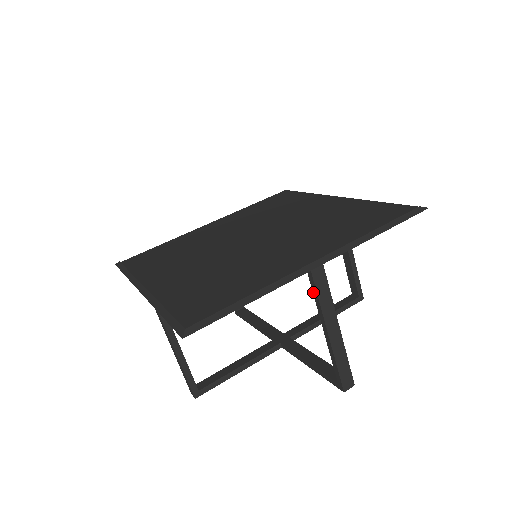
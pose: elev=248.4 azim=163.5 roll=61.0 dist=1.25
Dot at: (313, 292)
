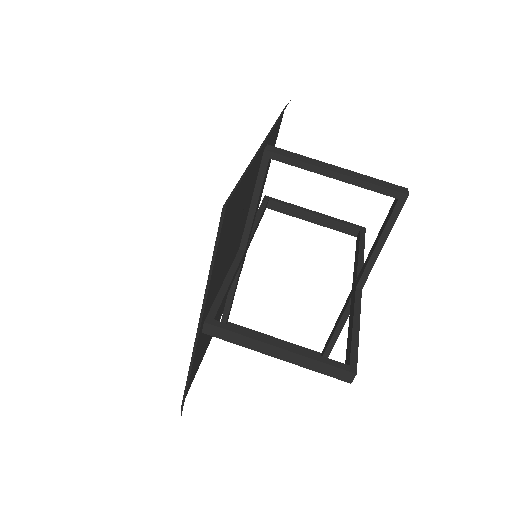
Dot at: (290, 164)
